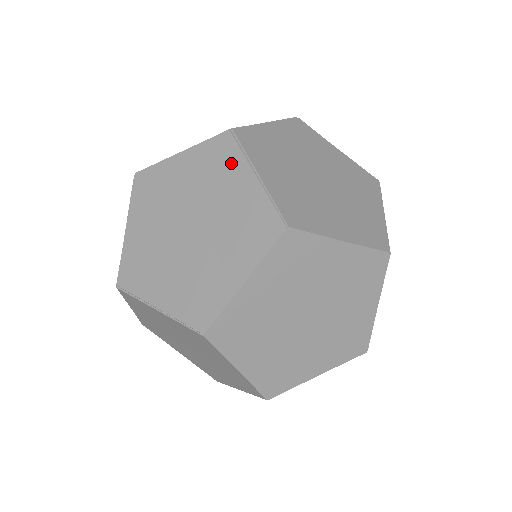
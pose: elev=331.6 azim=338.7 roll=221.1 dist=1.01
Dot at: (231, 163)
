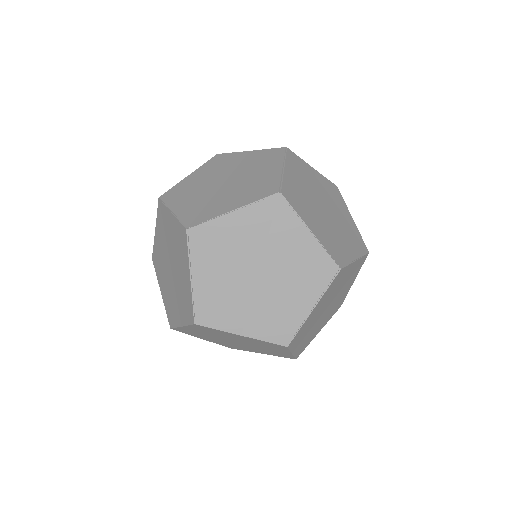
Dot at: (316, 284)
